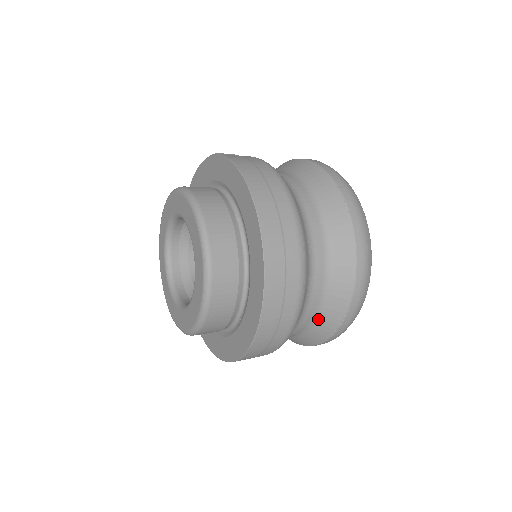
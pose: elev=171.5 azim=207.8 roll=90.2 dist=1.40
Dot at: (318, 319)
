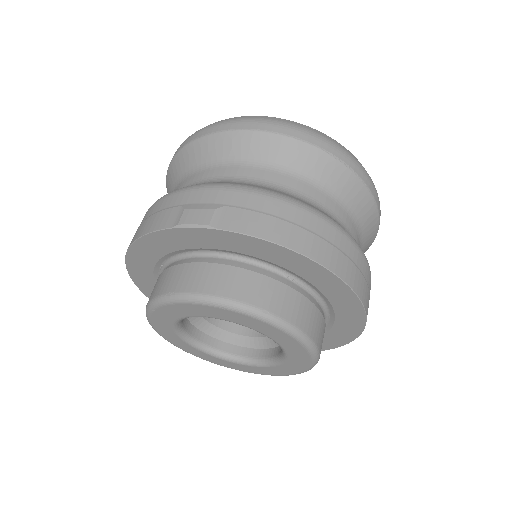
Dot at: occluded
